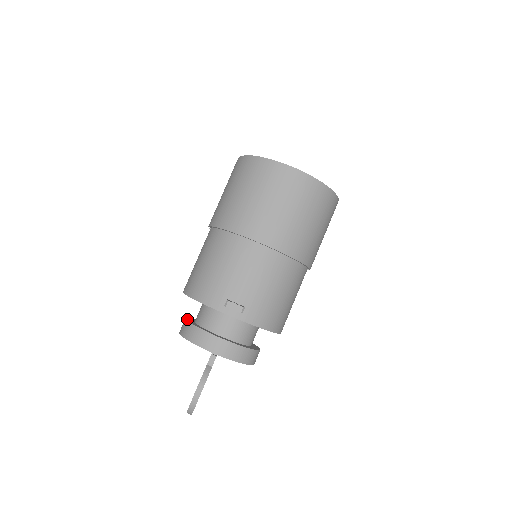
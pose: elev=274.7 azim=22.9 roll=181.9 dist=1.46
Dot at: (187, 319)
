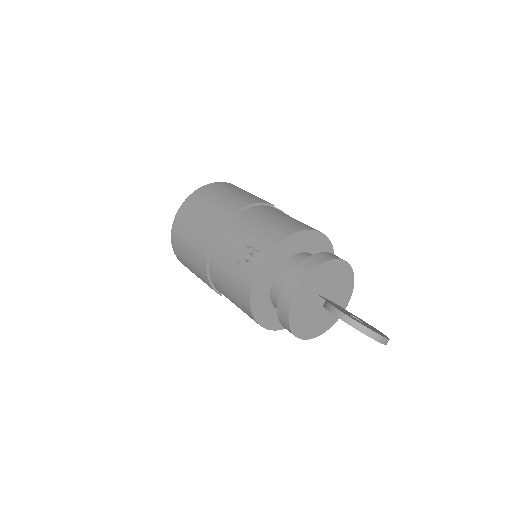
Dot at: occluded
